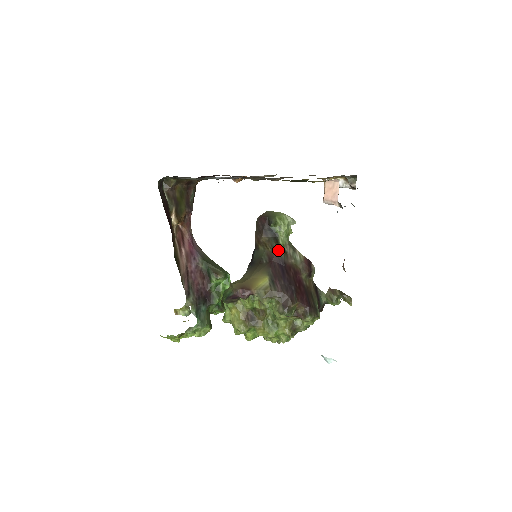
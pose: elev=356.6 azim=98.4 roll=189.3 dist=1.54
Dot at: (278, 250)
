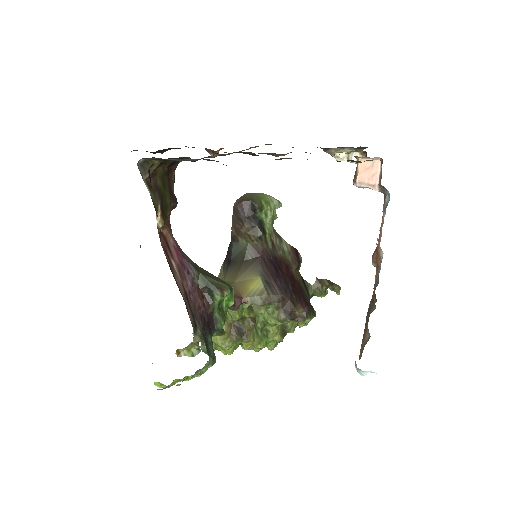
Dot at: (265, 242)
